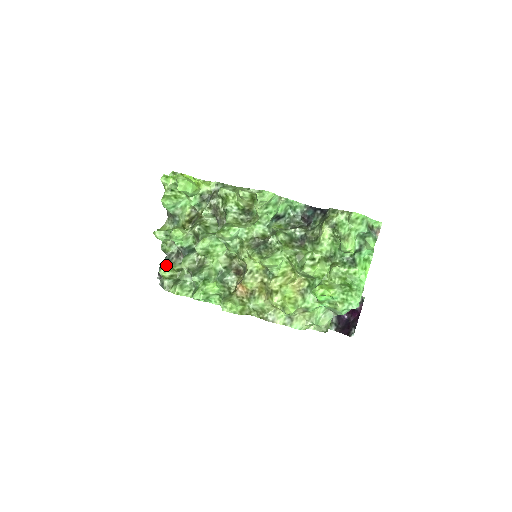
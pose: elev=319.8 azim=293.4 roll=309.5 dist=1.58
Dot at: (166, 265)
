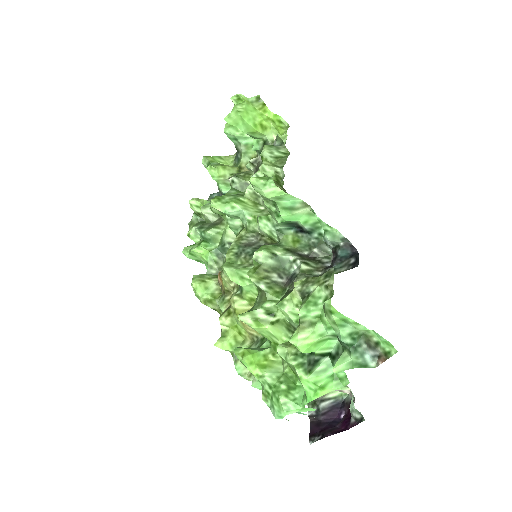
Dot at: occluded
